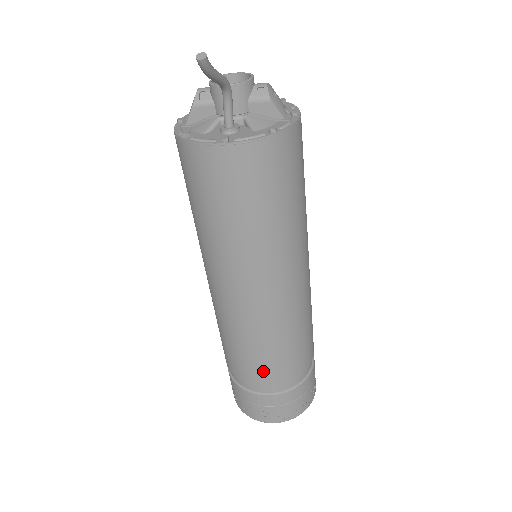
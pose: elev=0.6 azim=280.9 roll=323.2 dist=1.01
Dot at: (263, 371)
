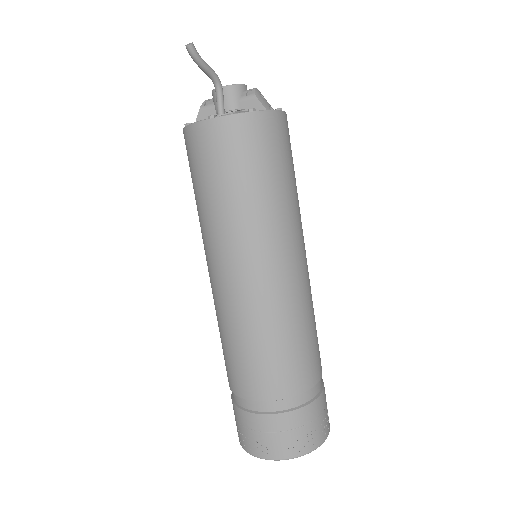
Dot at: (256, 377)
